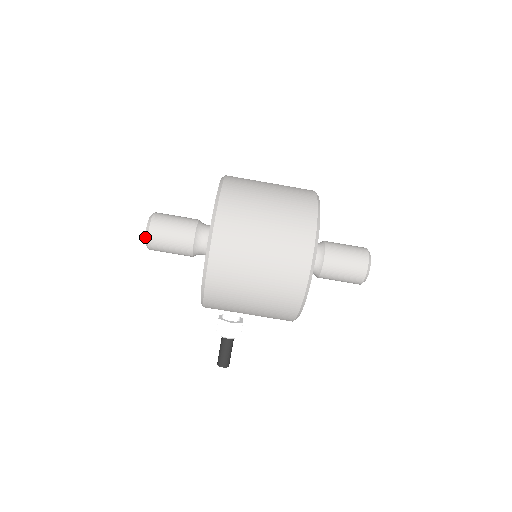
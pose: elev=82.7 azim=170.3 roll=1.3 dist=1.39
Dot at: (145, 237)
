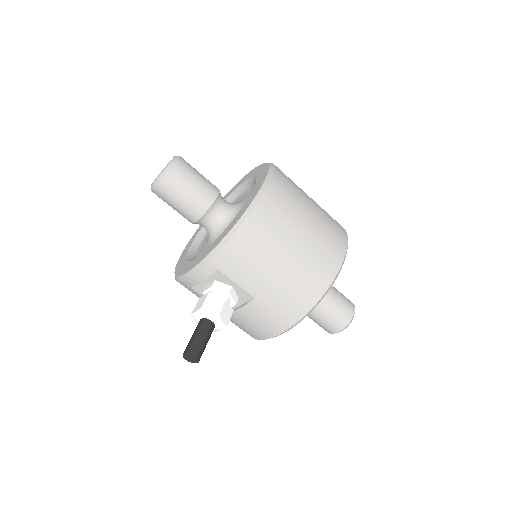
Dot at: (168, 165)
